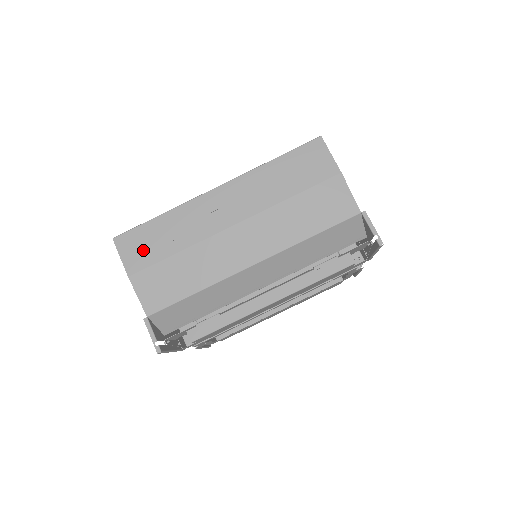
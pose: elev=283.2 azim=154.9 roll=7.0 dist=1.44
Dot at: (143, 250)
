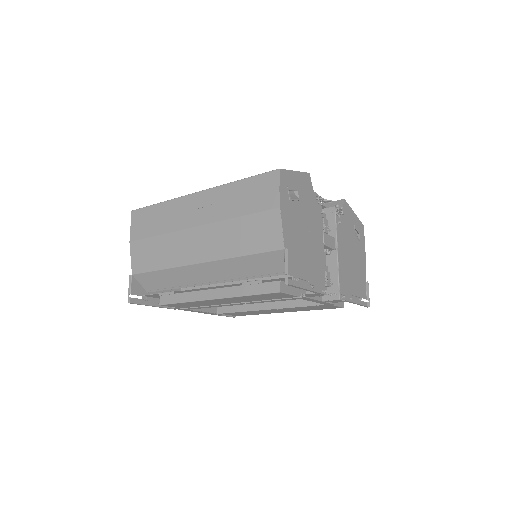
Dot at: (143, 226)
